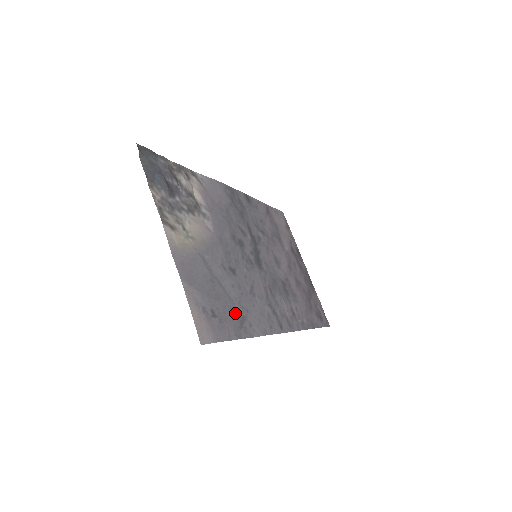
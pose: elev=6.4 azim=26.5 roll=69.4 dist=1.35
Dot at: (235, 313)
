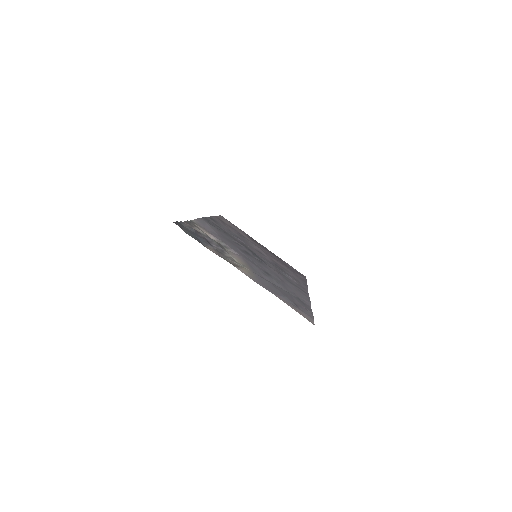
Dot at: (295, 298)
